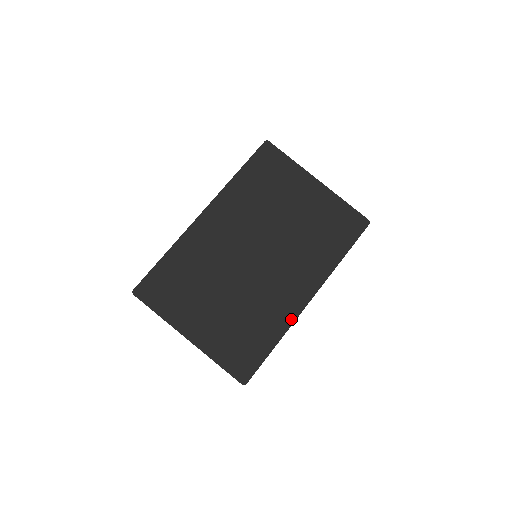
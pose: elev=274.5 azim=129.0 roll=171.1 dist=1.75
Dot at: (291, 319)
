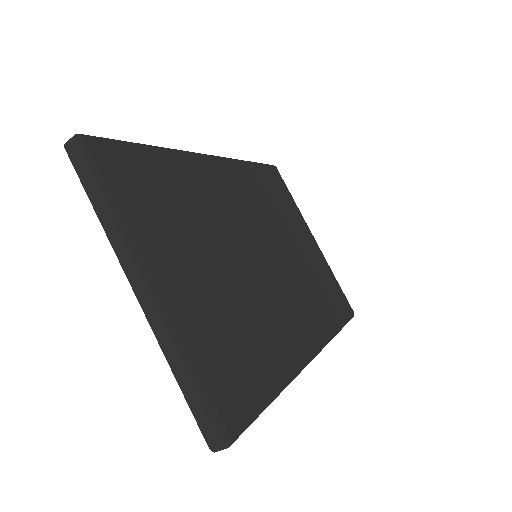
Dot at: (297, 367)
